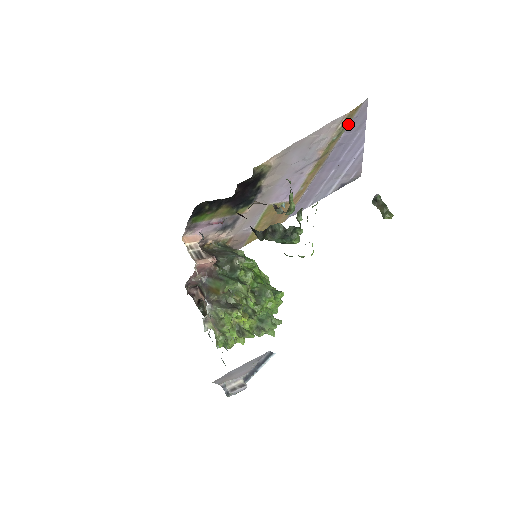
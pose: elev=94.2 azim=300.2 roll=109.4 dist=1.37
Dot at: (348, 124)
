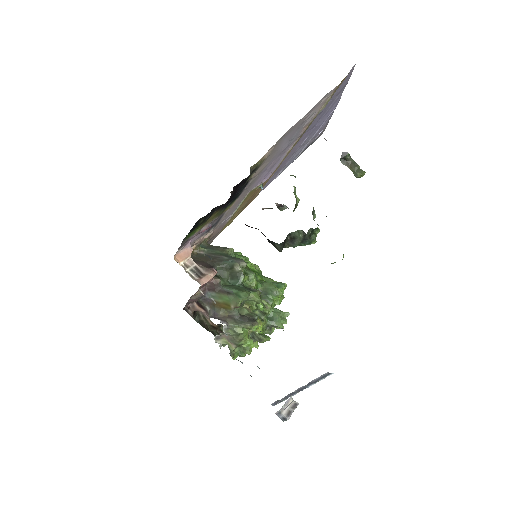
Dot at: occluded
